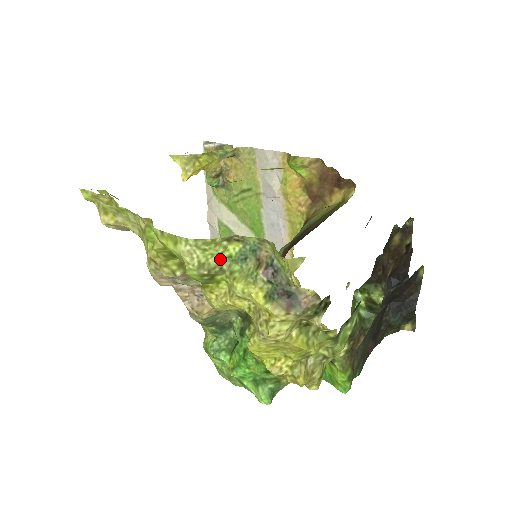
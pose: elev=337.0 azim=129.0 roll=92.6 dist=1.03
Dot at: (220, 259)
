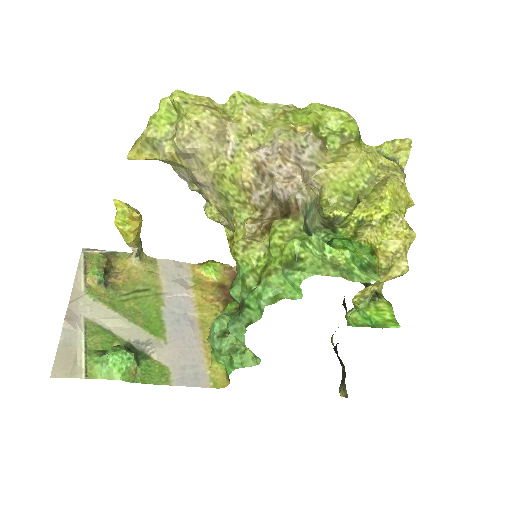
Dot at: occluded
